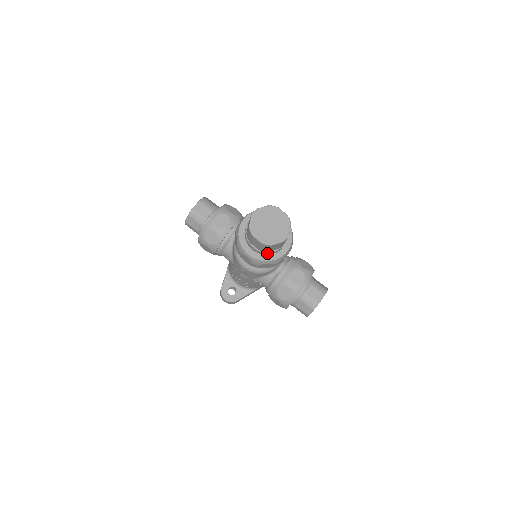
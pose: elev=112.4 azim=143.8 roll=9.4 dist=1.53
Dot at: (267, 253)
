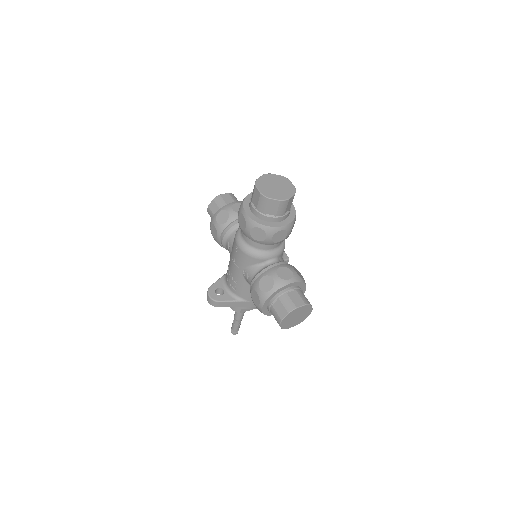
Dot at: (263, 216)
